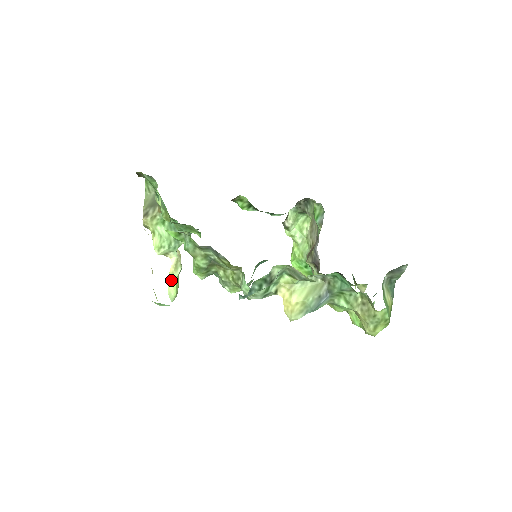
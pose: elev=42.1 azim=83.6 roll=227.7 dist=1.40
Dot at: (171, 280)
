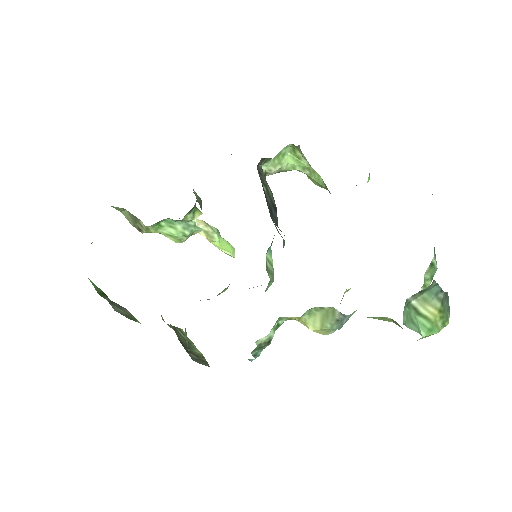
Dot at: (217, 246)
